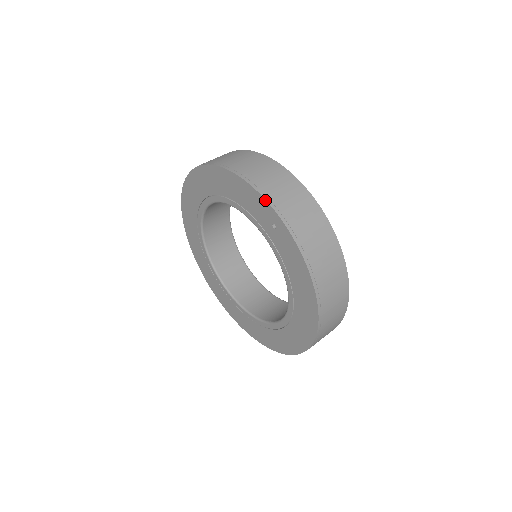
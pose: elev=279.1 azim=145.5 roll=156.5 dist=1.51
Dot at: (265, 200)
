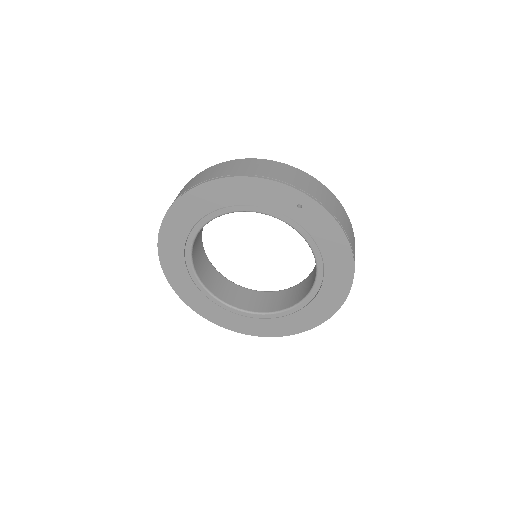
Dot at: (288, 186)
